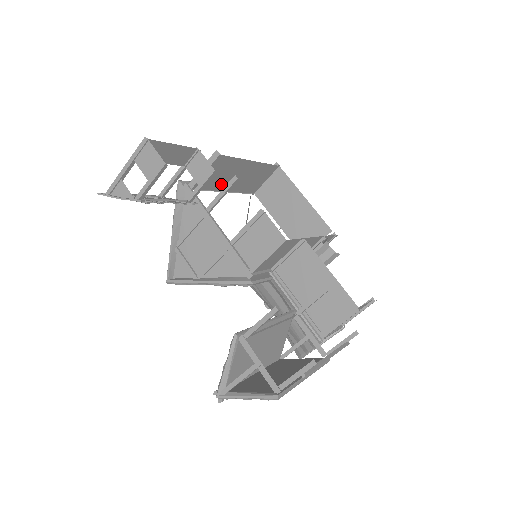
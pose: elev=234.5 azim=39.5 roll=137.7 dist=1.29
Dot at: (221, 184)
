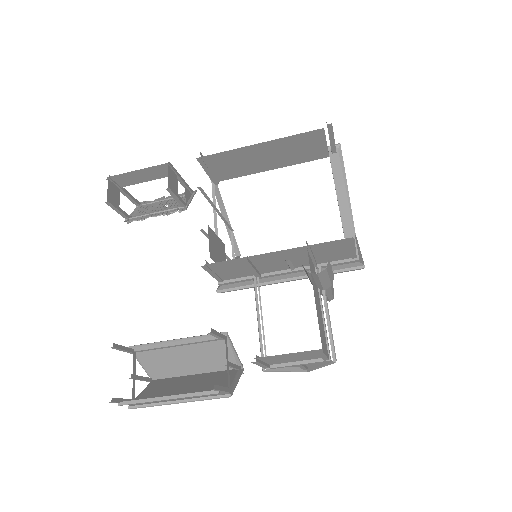
Dot at: (249, 169)
